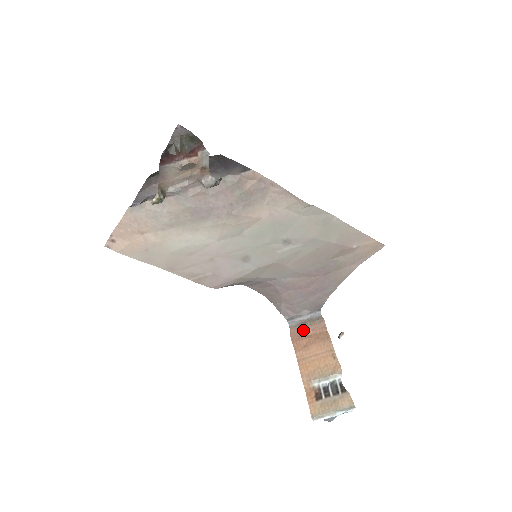
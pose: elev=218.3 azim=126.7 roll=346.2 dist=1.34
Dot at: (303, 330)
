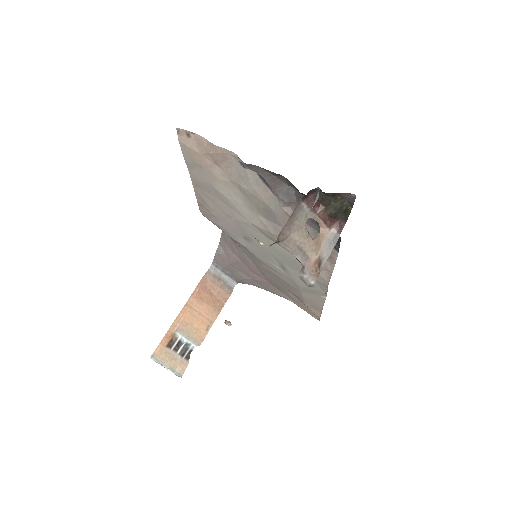
Dot at: (213, 285)
